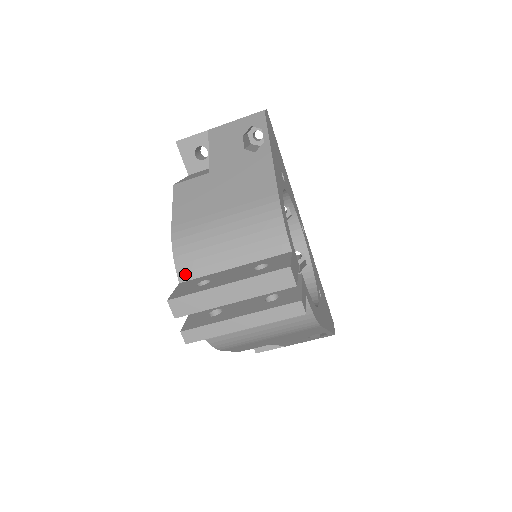
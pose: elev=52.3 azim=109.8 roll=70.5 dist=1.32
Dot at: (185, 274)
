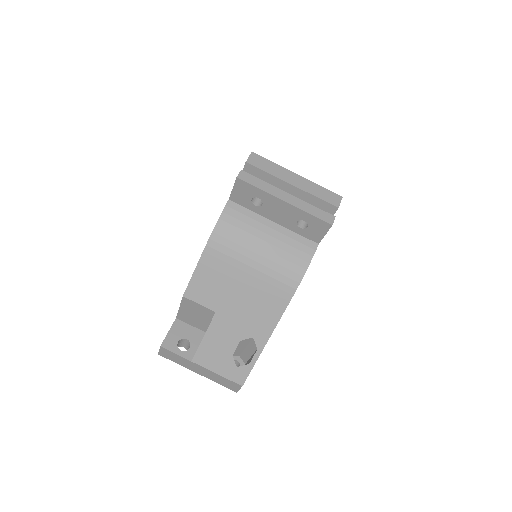
Dot at: occluded
